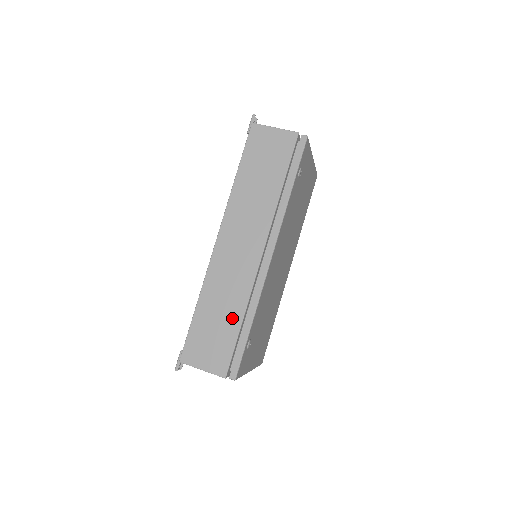
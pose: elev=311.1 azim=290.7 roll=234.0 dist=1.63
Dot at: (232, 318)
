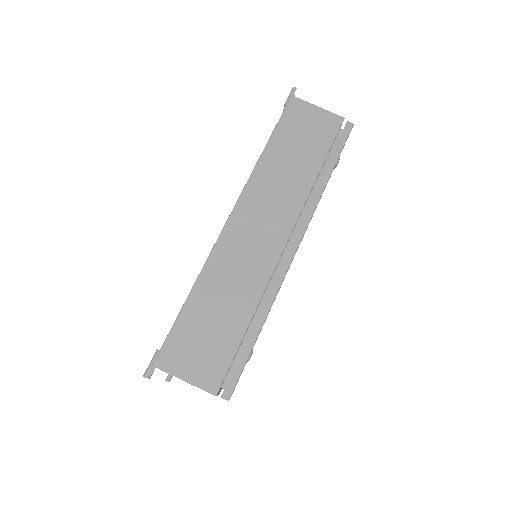
Dot at: (237, 316)
